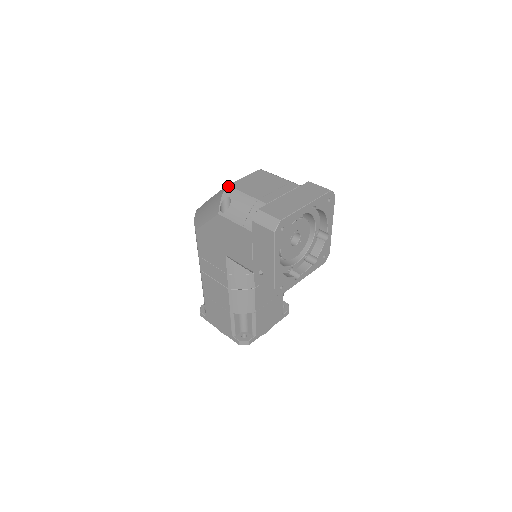
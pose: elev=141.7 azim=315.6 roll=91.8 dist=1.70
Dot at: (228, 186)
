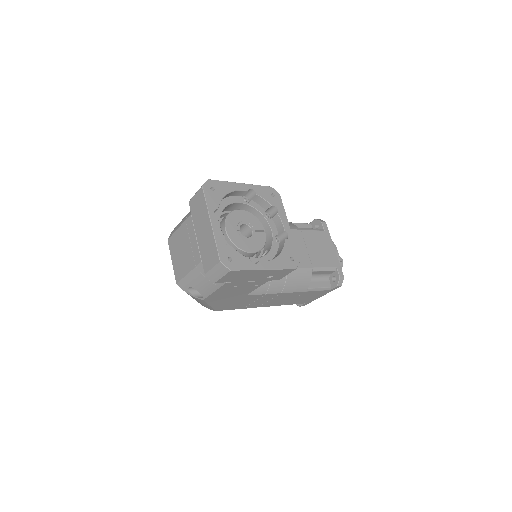
Dot at: (177, 284)
